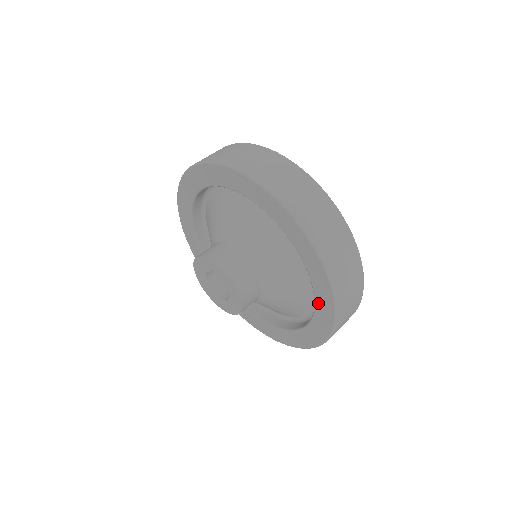
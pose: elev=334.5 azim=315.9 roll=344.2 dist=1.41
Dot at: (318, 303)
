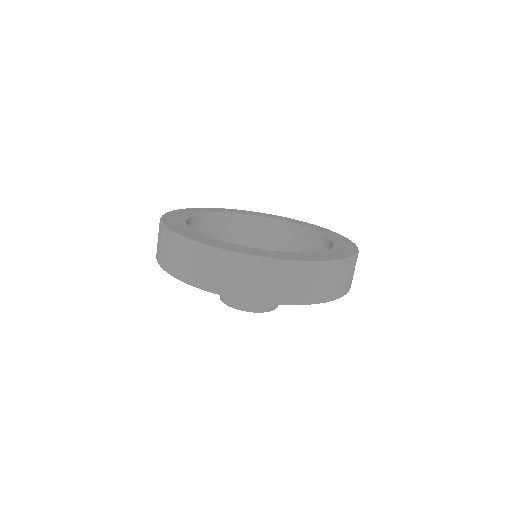
Dot at: occluded
